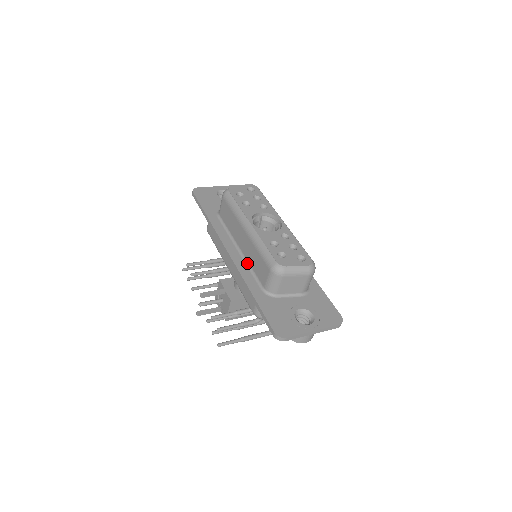
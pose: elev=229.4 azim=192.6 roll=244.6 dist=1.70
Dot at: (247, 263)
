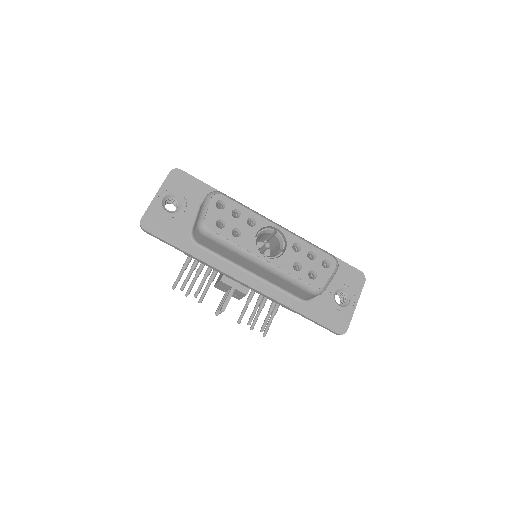
Dot at: (269, 283)
